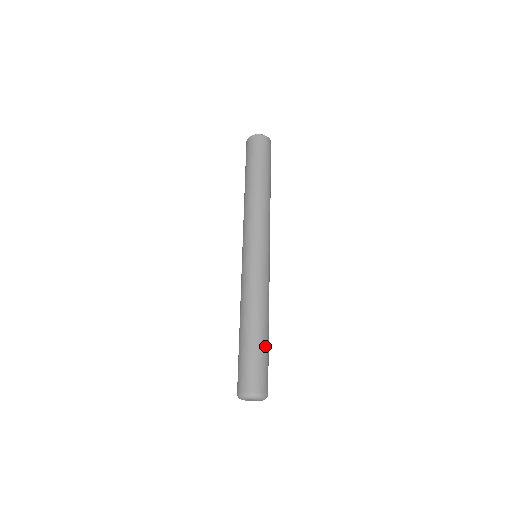
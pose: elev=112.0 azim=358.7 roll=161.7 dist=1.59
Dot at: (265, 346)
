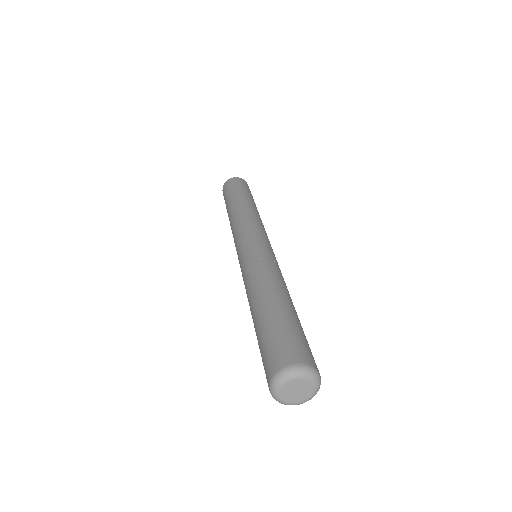
Dot at: occluded
